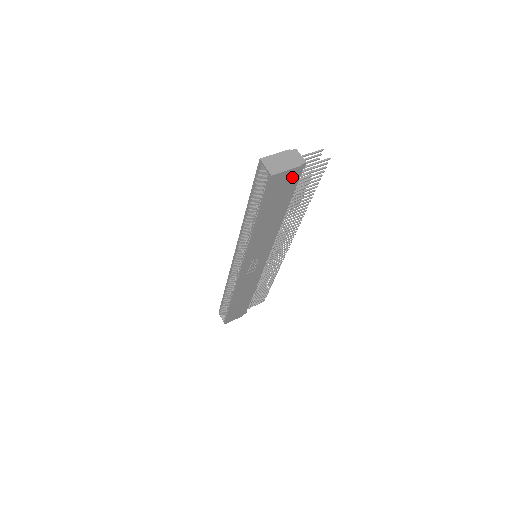
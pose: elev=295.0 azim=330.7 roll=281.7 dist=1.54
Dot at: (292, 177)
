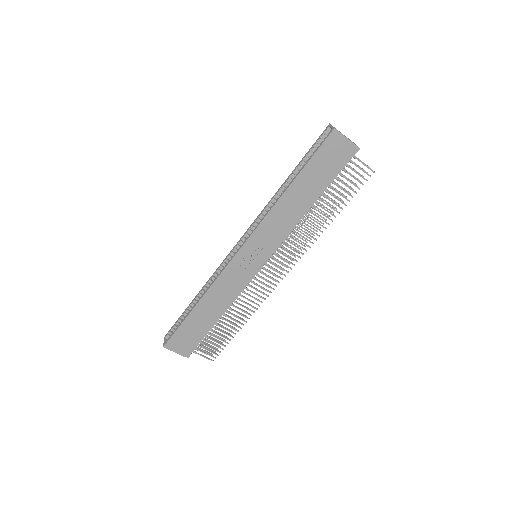
Dot at: (344, 152)
